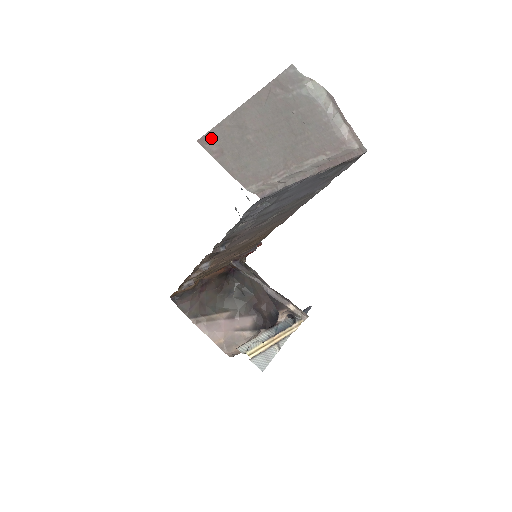
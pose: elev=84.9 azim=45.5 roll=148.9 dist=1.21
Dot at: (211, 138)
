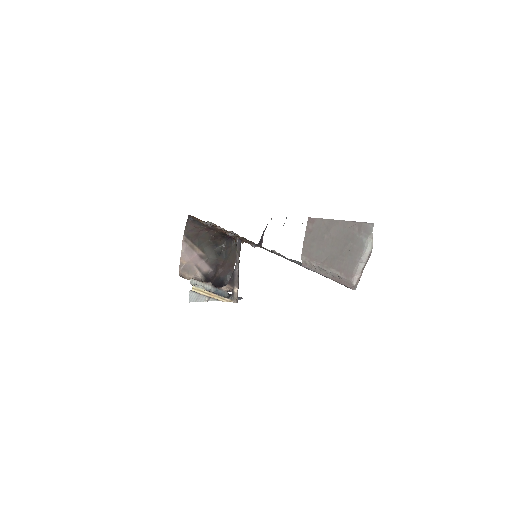
Dot at: (314, 222)
